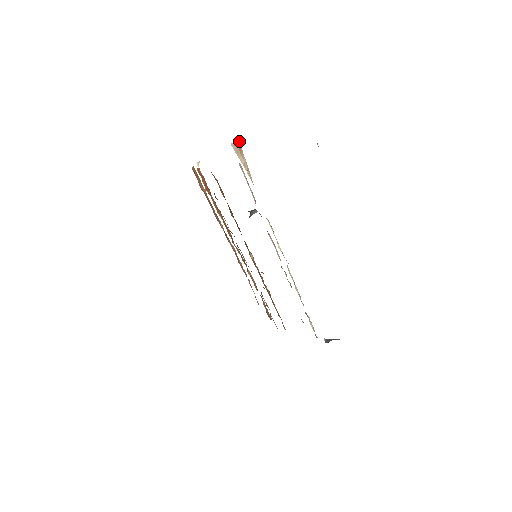
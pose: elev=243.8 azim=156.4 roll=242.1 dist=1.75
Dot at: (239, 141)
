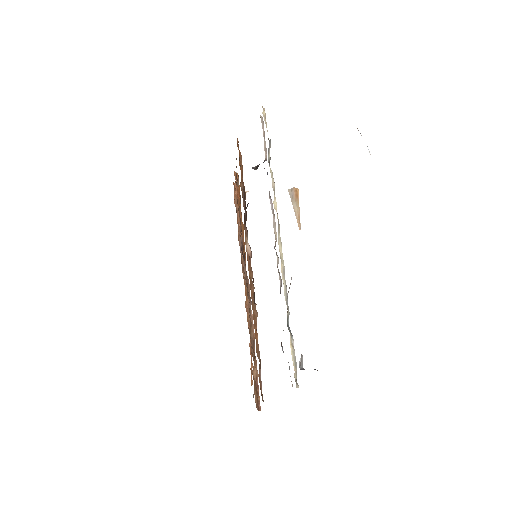
Dot at: occluded
